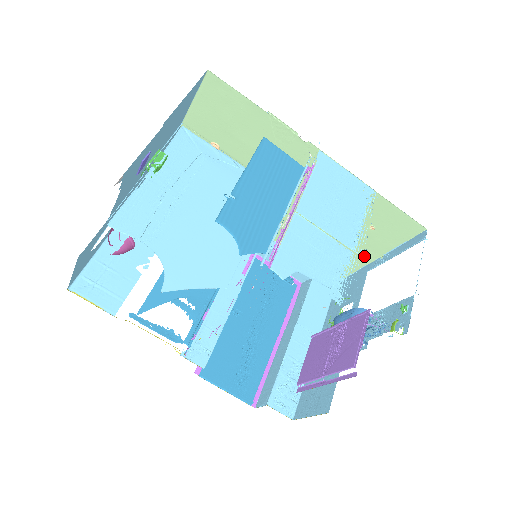
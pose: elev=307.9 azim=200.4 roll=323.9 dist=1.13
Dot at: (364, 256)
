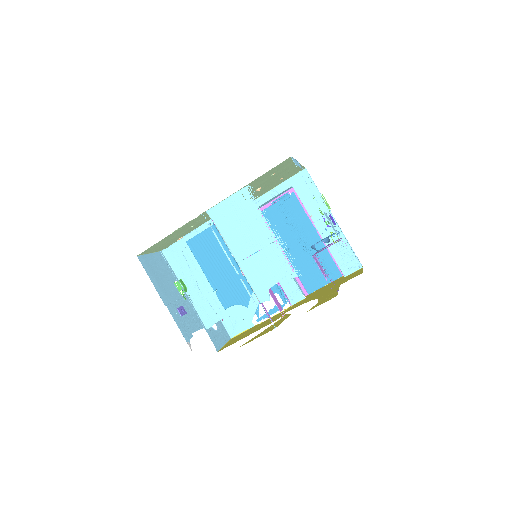
Dot at: (293, 168)
